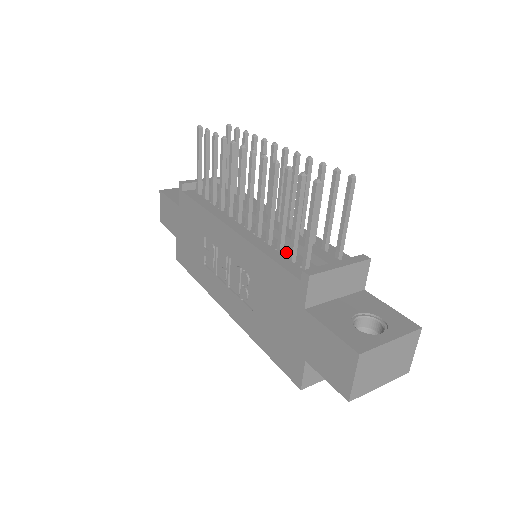
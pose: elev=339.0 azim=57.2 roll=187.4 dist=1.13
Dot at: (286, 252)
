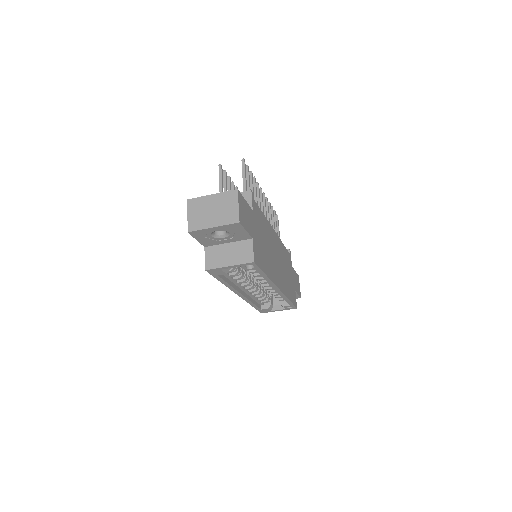
Dot at: occluded
